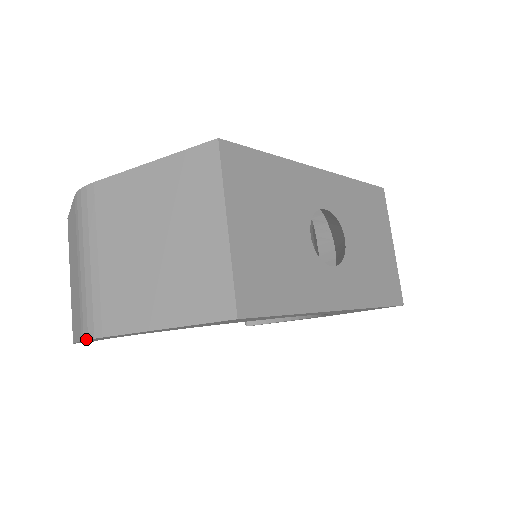
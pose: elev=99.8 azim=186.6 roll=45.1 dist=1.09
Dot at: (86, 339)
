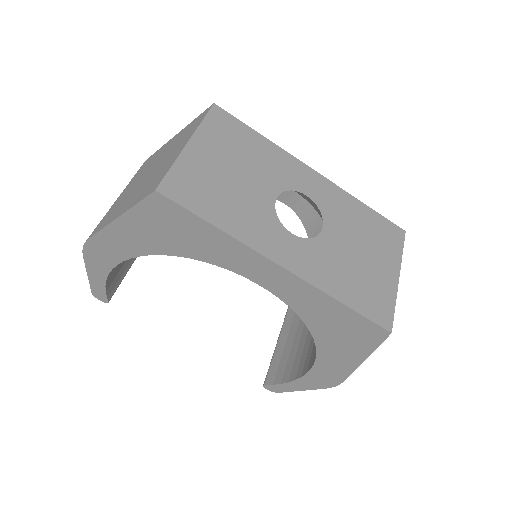
Dot at: (83, 248)
